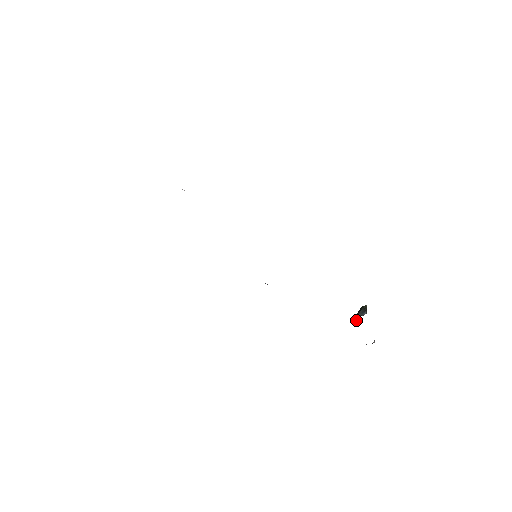
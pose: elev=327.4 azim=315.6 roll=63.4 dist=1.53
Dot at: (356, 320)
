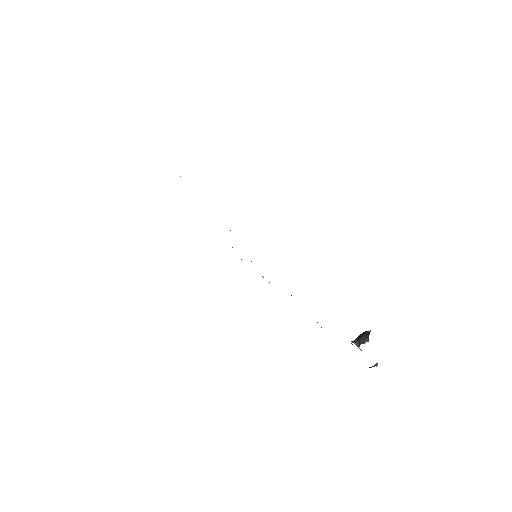
Dot at: (357, 343)
